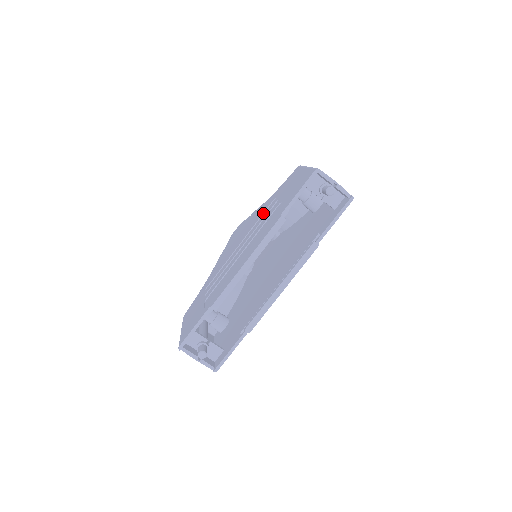
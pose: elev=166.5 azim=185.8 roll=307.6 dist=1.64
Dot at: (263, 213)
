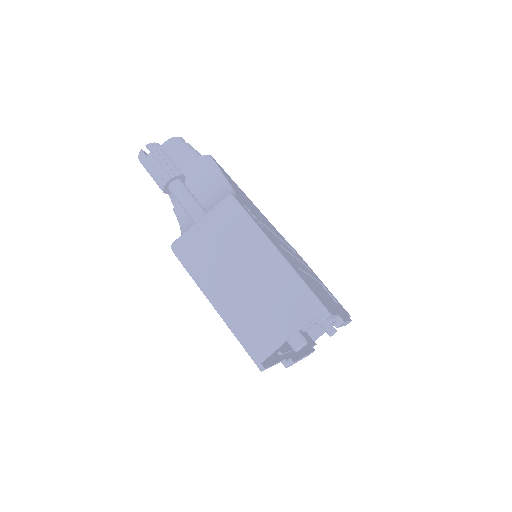
Dot at: occluded
